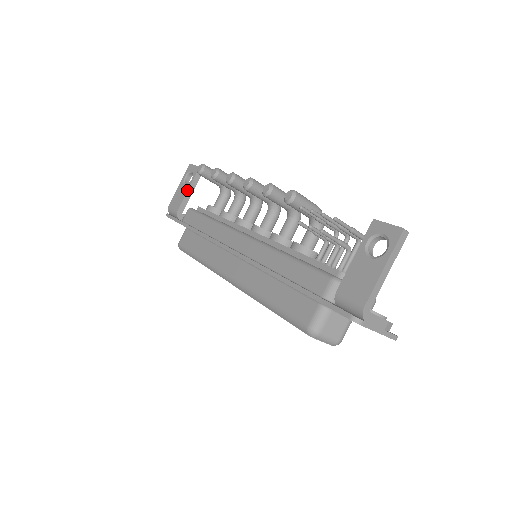
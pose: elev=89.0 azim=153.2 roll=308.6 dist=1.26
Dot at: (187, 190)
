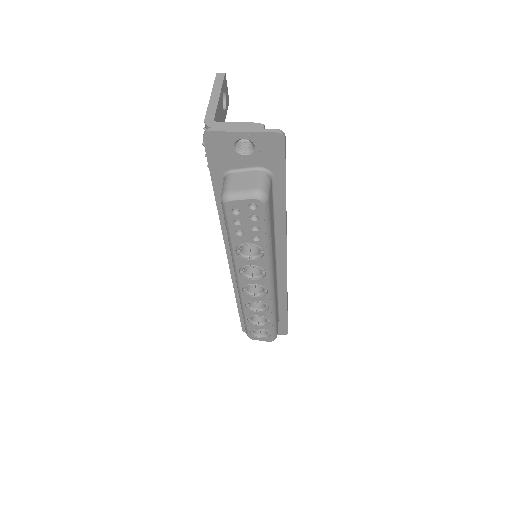
Dot at: occluded
